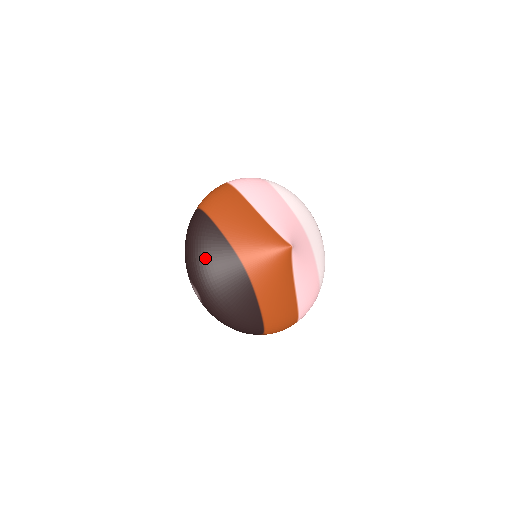
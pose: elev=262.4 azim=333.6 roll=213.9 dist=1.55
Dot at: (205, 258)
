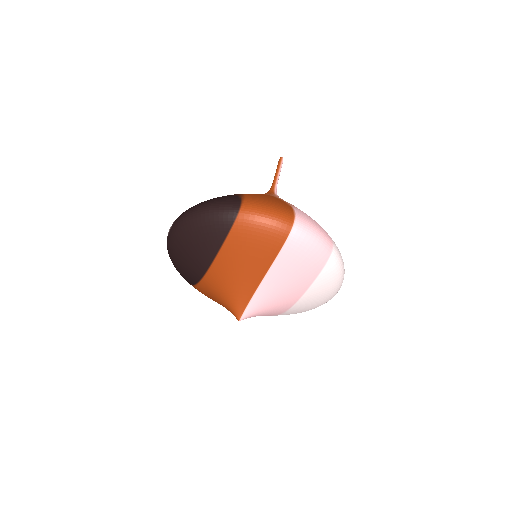
Dot at: (190, 238)
